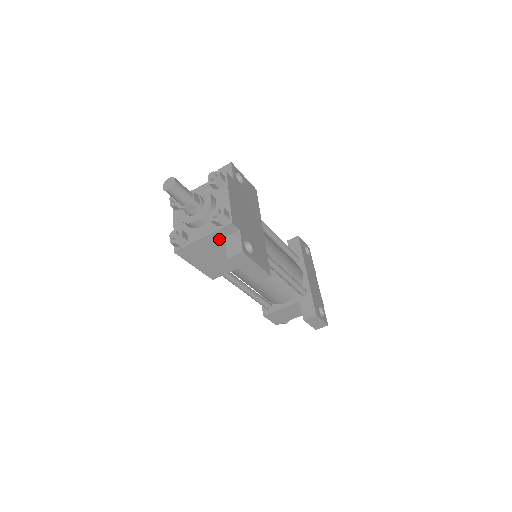
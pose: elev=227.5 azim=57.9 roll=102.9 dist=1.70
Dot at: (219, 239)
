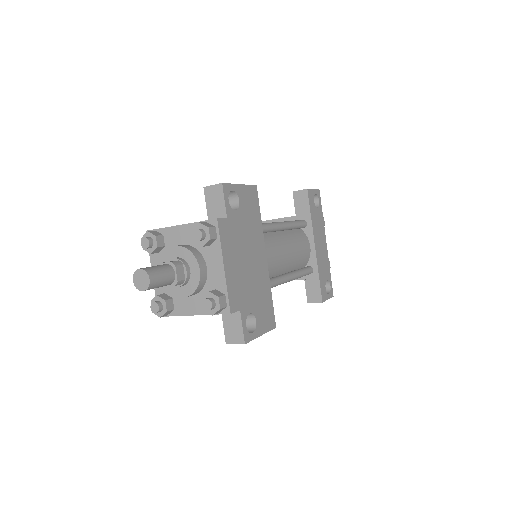
Dot at: occluded
